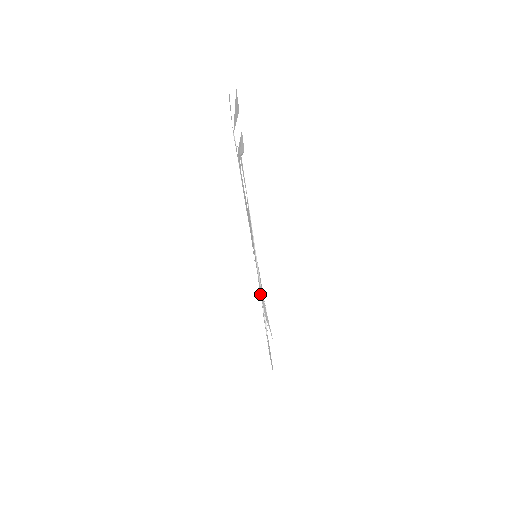
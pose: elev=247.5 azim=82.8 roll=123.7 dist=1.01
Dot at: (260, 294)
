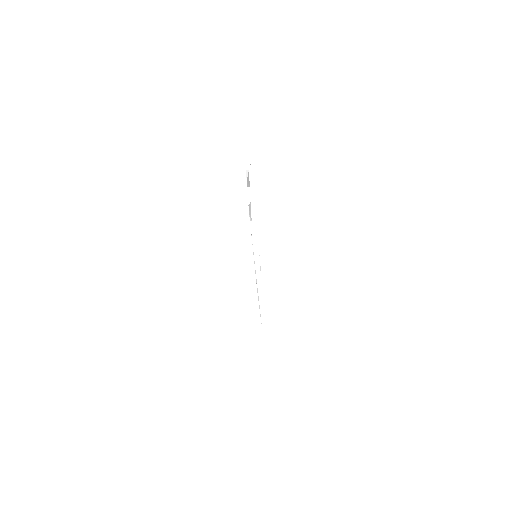
Dot at: occluded
